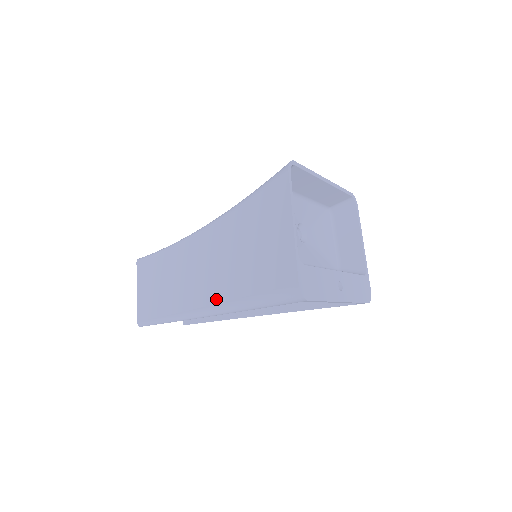
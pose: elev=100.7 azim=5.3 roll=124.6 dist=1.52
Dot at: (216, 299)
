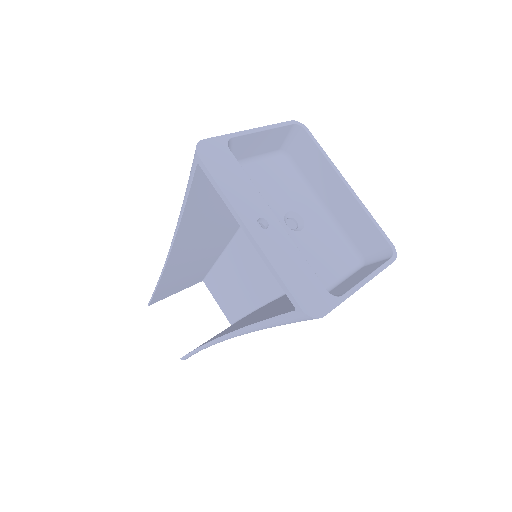
Dot at: occluded
